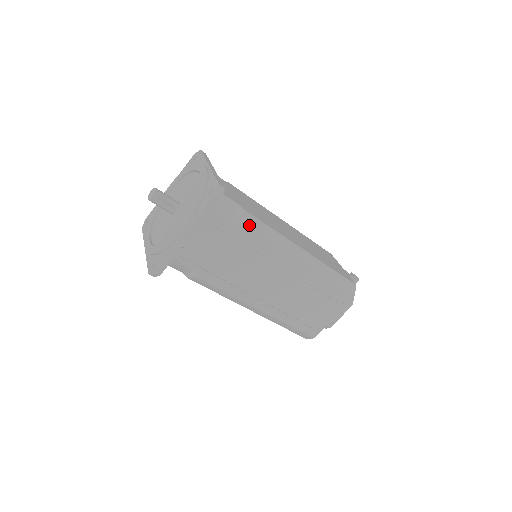
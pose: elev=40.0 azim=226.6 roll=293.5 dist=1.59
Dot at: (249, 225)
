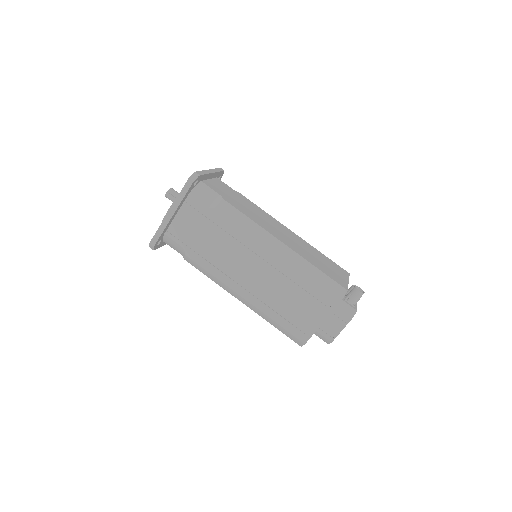
Dot at: (225, 211)
